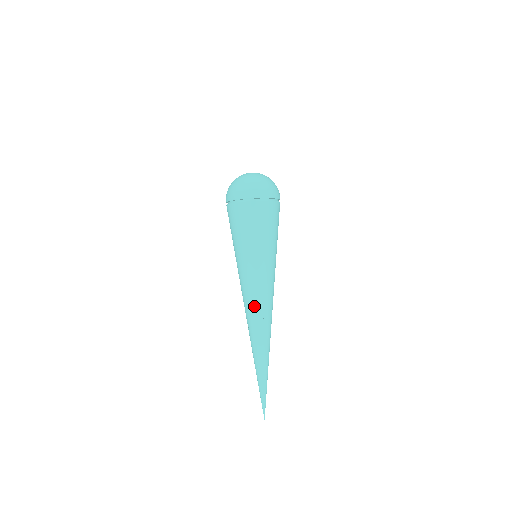
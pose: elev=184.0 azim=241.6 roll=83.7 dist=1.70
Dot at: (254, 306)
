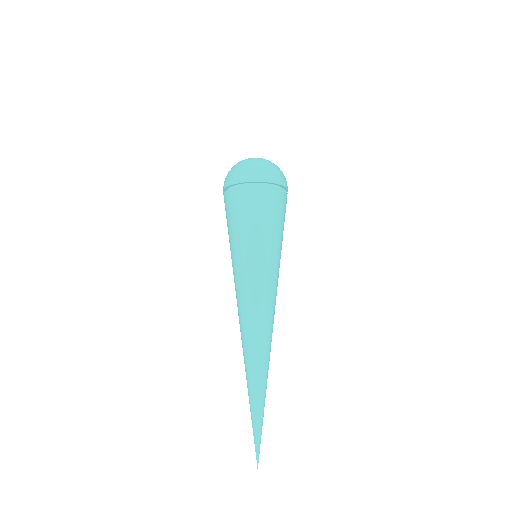
Dot at: (262, 315)
